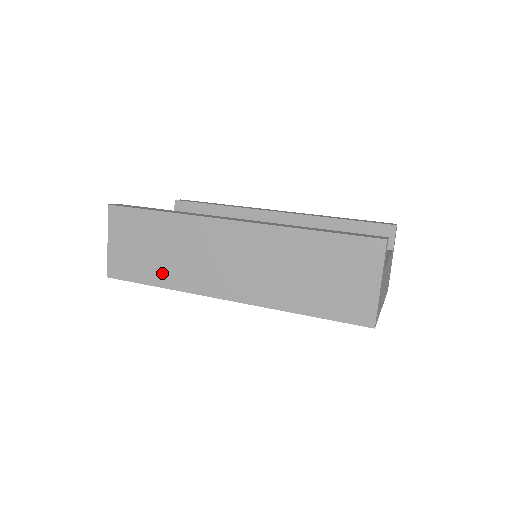
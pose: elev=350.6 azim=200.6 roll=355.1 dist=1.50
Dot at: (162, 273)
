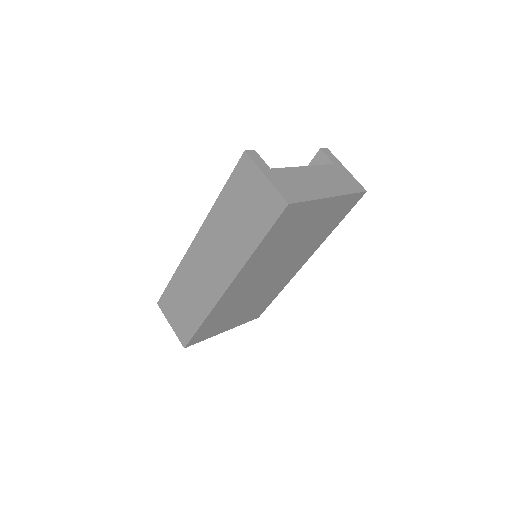
Dot at: (197, 312)
